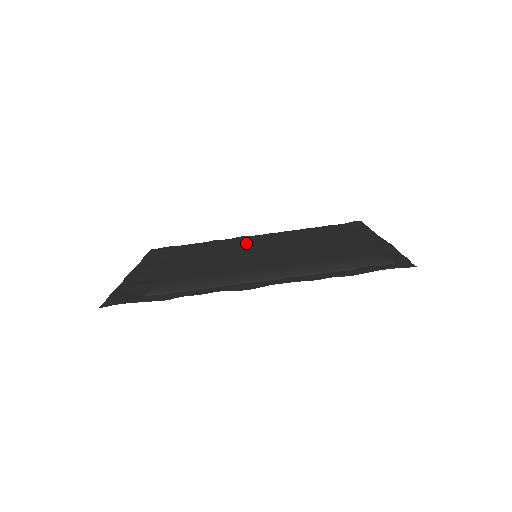
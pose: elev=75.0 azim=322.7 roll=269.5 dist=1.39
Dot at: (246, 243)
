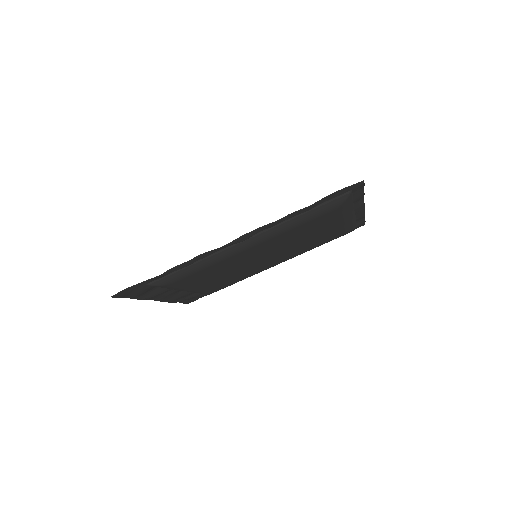
Dot at: occluded
